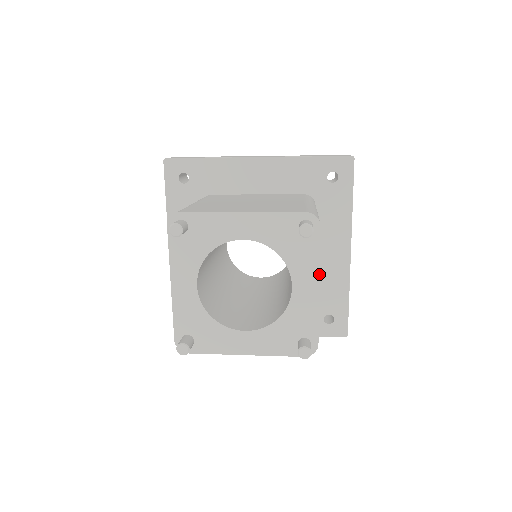
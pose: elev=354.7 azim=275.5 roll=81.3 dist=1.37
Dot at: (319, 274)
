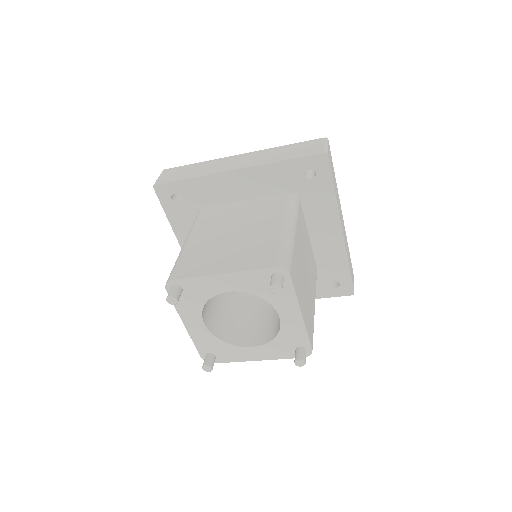
Dot at: (299, 307)
